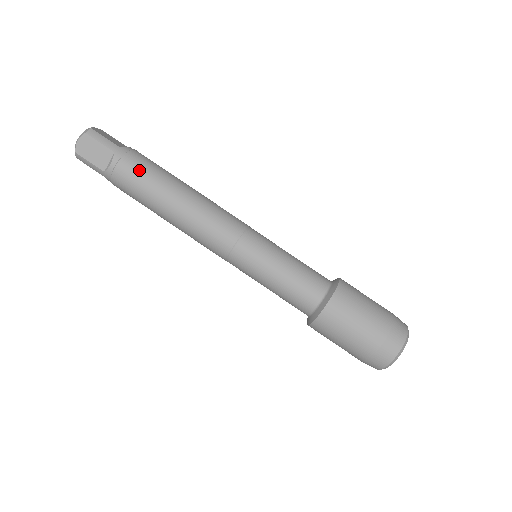
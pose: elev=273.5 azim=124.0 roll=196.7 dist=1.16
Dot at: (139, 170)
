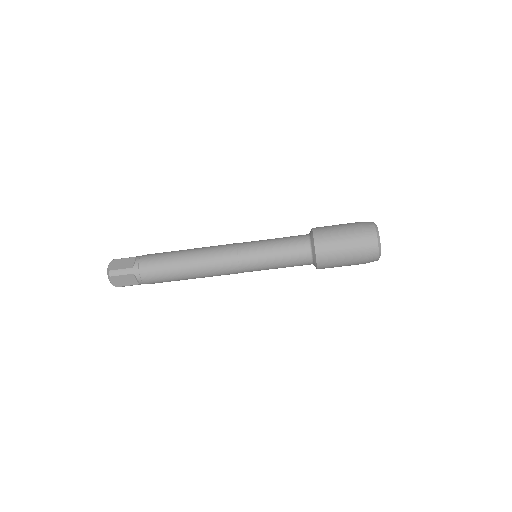
Dot at: (154, 272)
